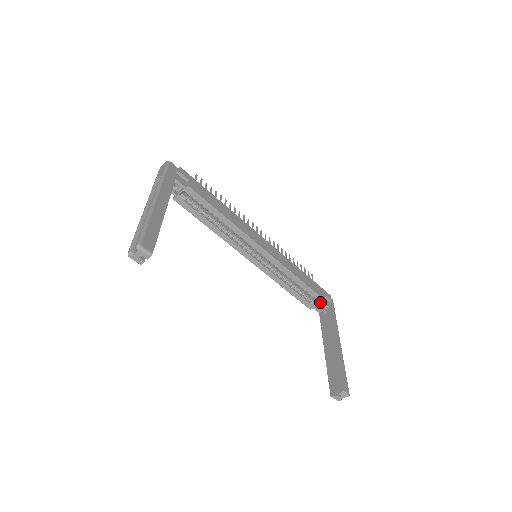
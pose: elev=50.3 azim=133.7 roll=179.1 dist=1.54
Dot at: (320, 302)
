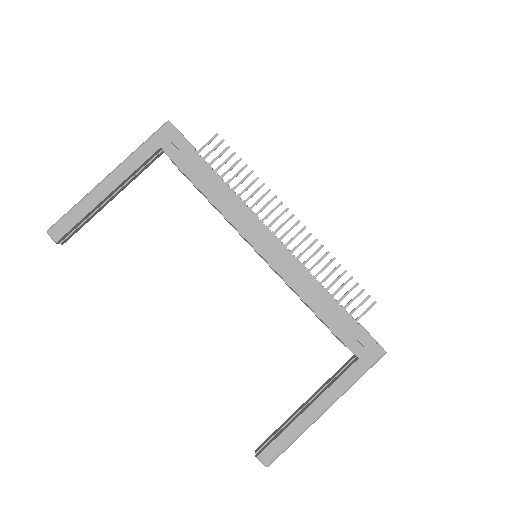
Dot at: (345, 345)
